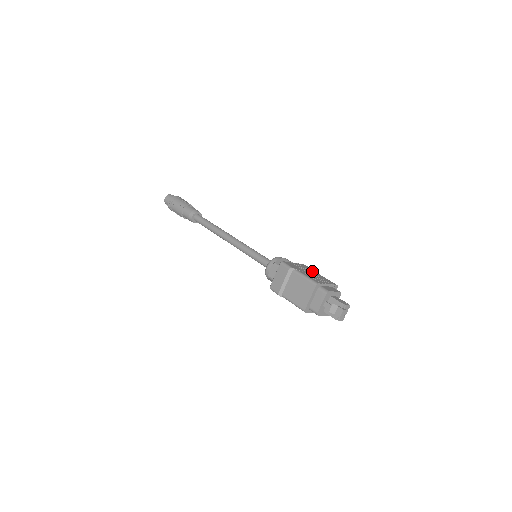
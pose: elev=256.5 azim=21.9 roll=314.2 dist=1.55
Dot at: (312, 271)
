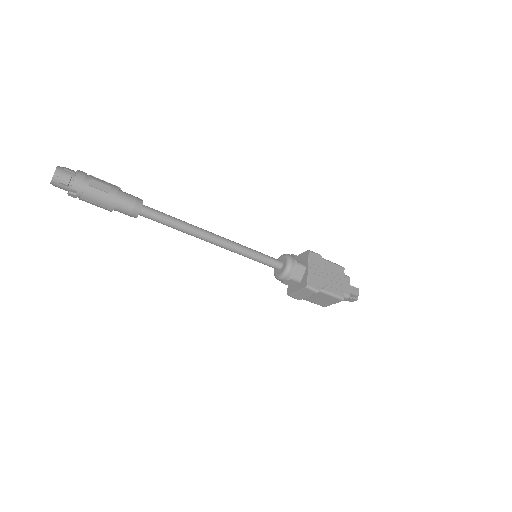
Dot at: (323, 265)
